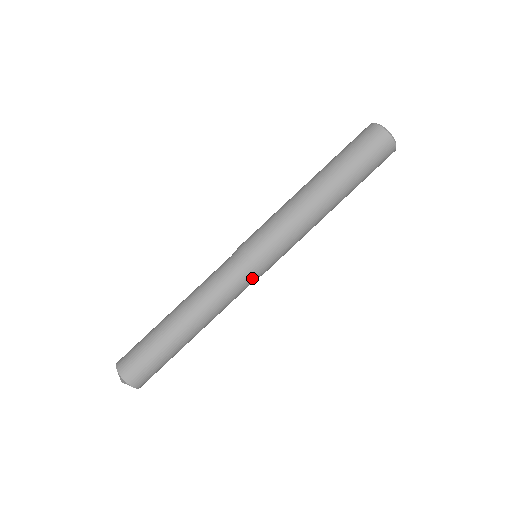
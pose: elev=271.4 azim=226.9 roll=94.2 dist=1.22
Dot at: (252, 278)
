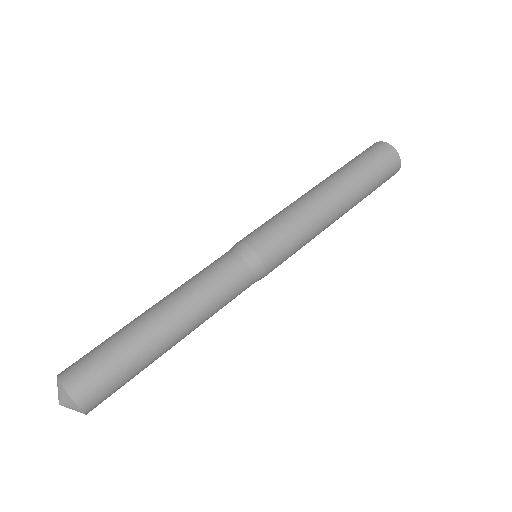
Dot at: (248, 267)
